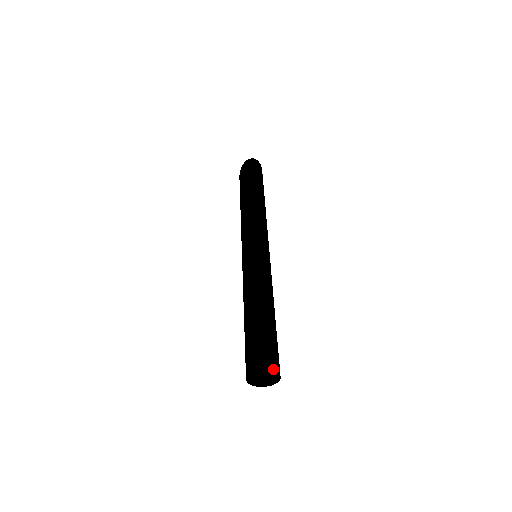
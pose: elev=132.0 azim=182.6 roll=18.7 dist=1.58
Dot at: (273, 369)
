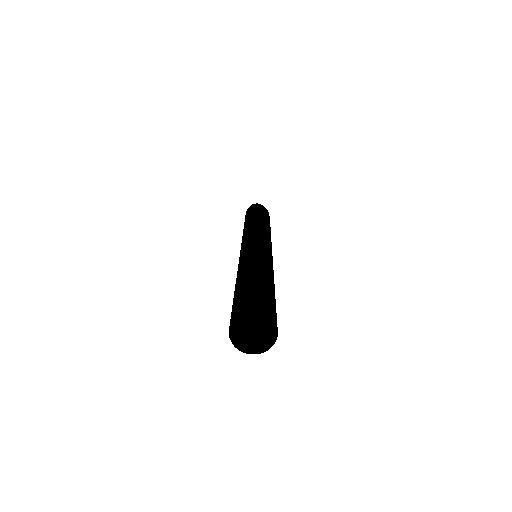
Dot at: (252, 309)
